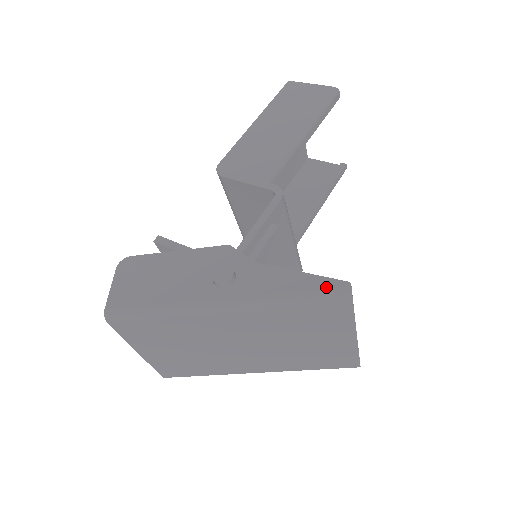
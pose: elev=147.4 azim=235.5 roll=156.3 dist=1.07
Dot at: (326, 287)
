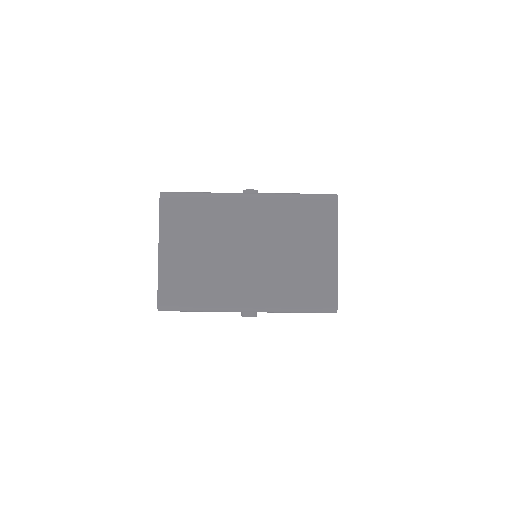
Dot at: (320, 194)
